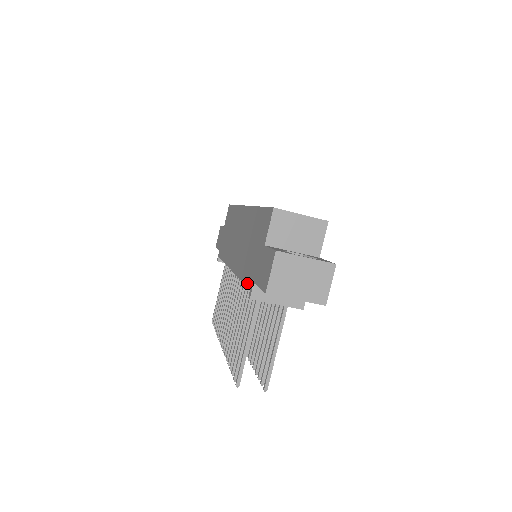
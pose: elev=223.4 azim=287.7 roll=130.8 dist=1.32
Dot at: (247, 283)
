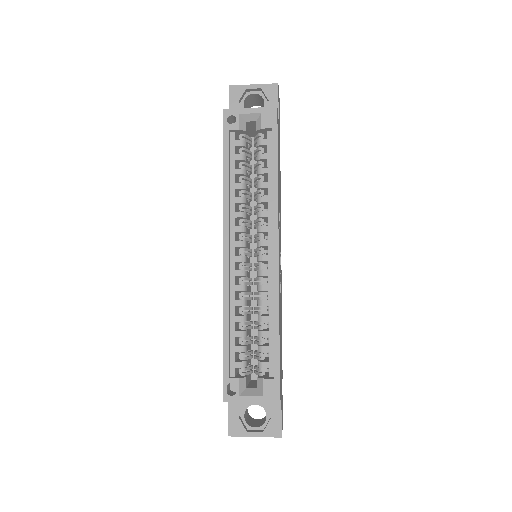
Dot at: occluded
